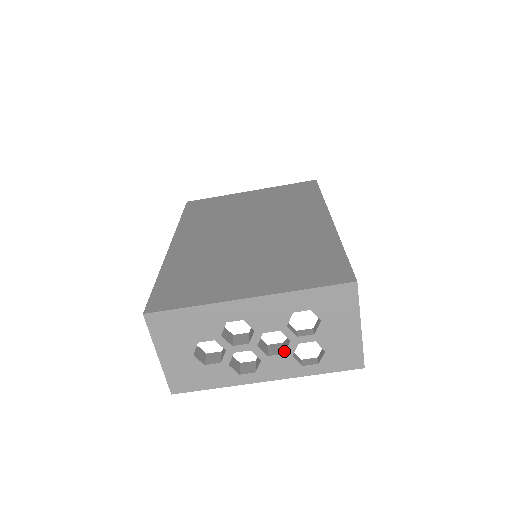
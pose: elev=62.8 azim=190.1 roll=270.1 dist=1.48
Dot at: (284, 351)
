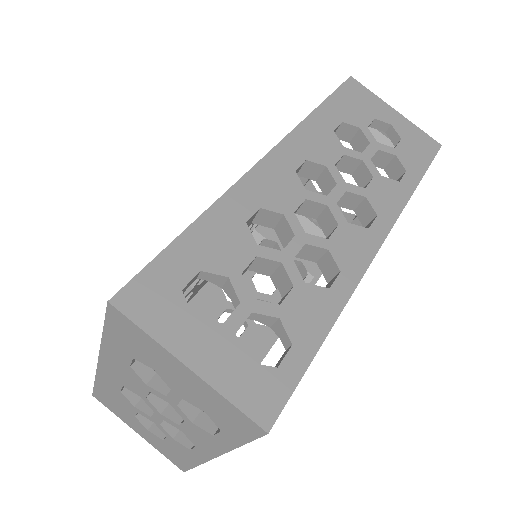
Dot at: occluded
